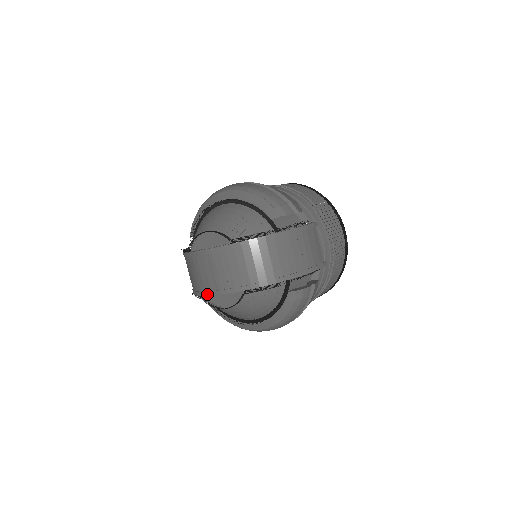
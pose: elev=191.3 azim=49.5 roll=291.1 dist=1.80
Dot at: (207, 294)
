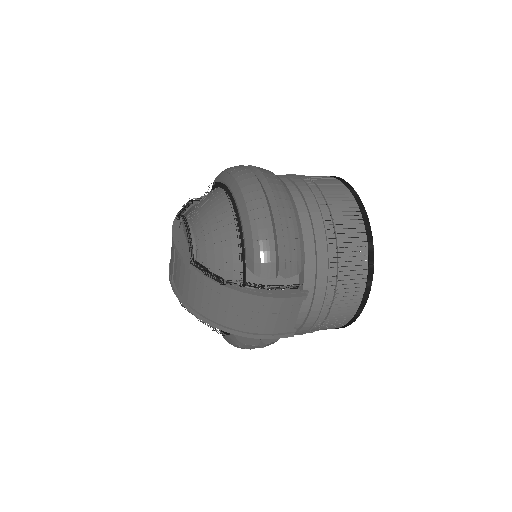
Dot at: (169, 272)
